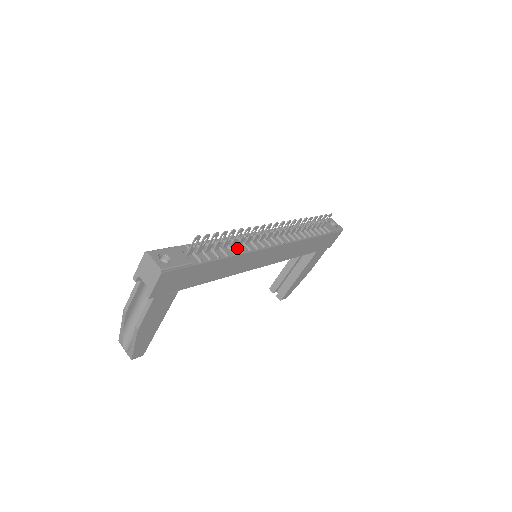
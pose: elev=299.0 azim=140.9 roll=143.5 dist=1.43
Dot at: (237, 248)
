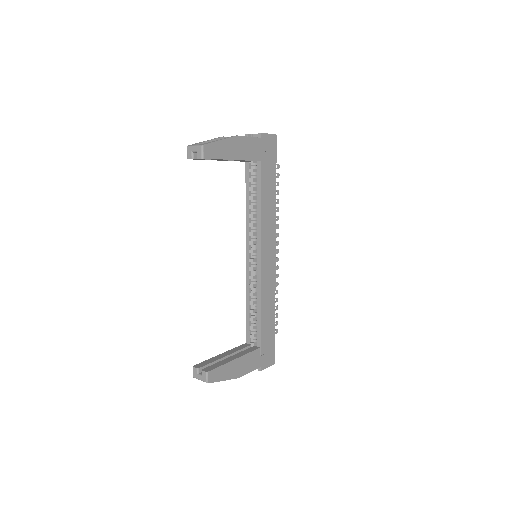
Dot at: occluded
